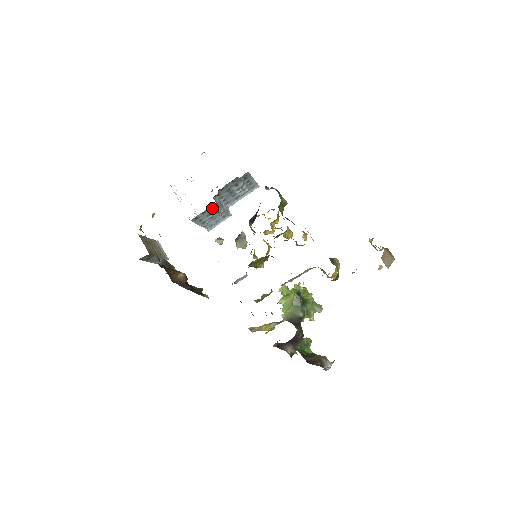
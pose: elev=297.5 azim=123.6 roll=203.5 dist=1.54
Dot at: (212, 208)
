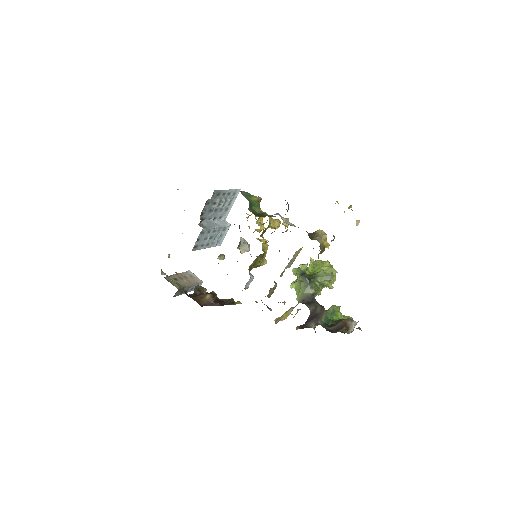
Dot at: (203, 233)
